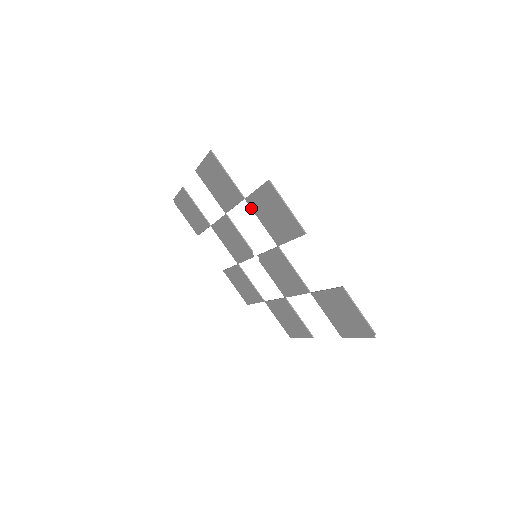
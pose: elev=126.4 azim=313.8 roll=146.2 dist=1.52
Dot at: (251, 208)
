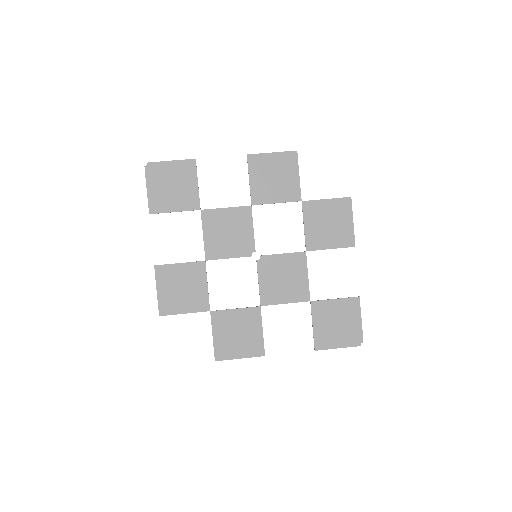
Dot at: (303, 211)
